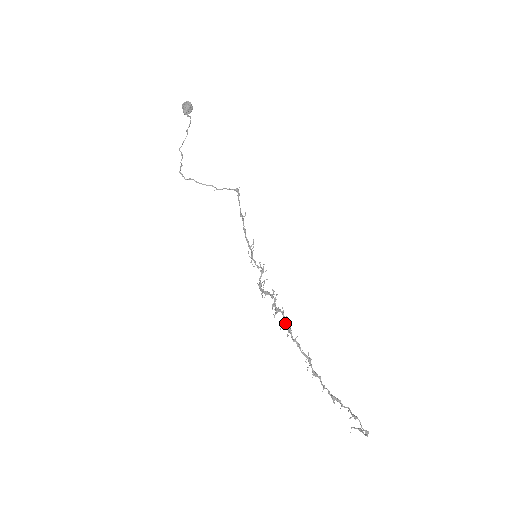
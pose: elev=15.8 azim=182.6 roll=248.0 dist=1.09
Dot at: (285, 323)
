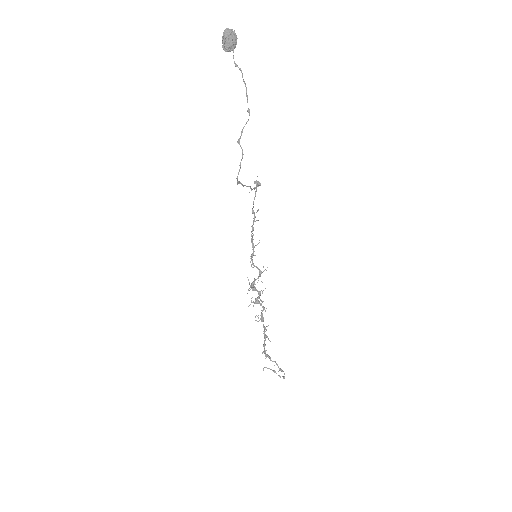
Dot at: (262, 315)
